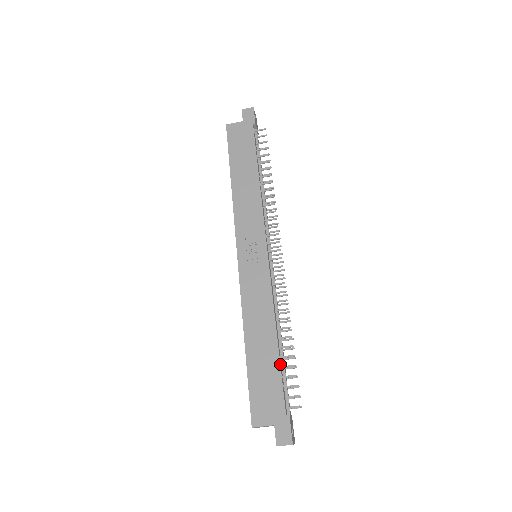
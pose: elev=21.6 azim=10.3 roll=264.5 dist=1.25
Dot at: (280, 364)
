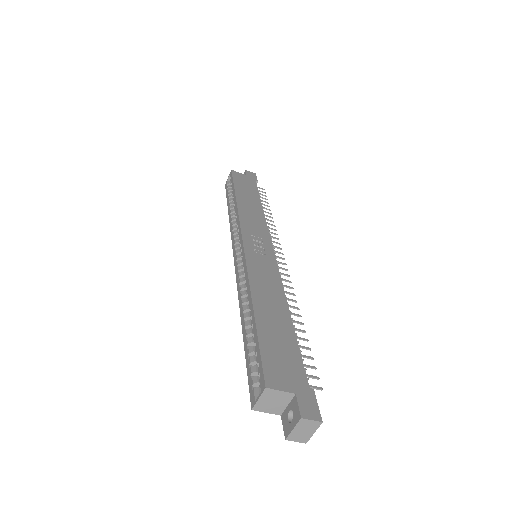
Dot at: (296, 338)
